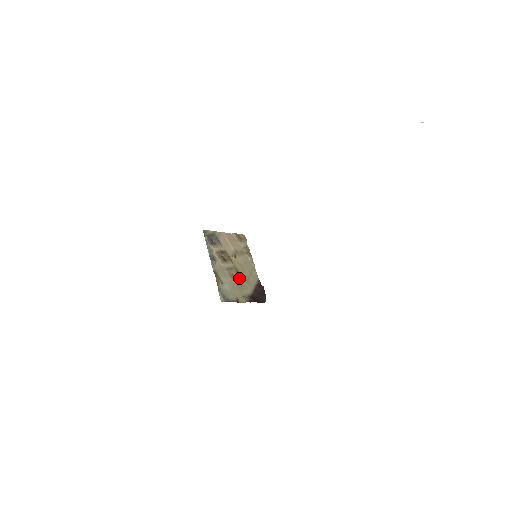
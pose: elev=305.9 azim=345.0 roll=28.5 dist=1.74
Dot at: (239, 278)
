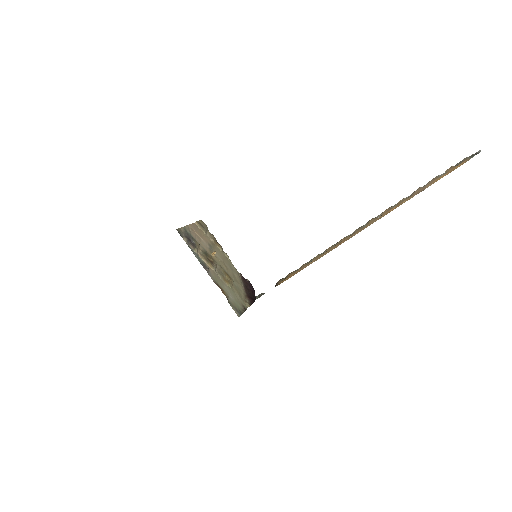
Dot at: (231, 280)
